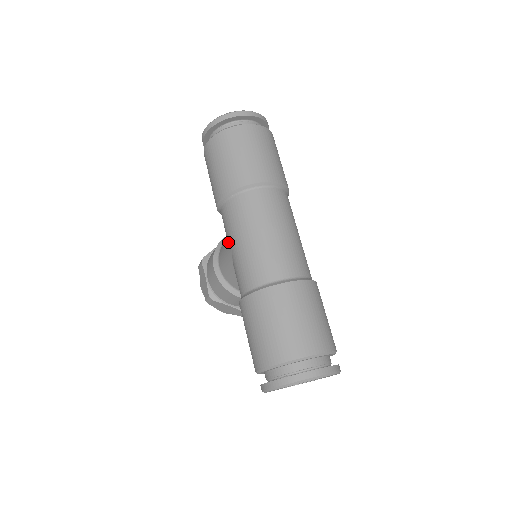
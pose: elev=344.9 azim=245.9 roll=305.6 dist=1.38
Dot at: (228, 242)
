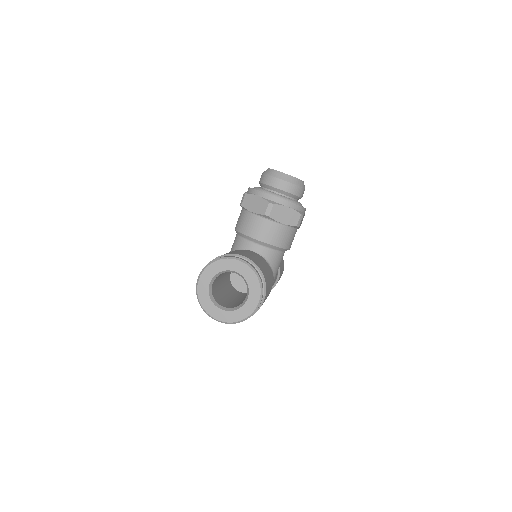
Dot at: occluded
